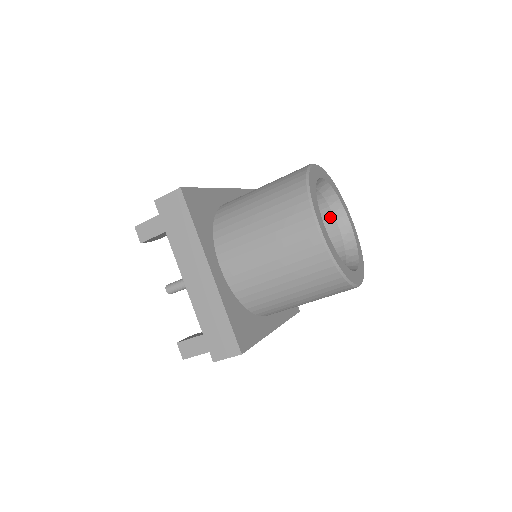
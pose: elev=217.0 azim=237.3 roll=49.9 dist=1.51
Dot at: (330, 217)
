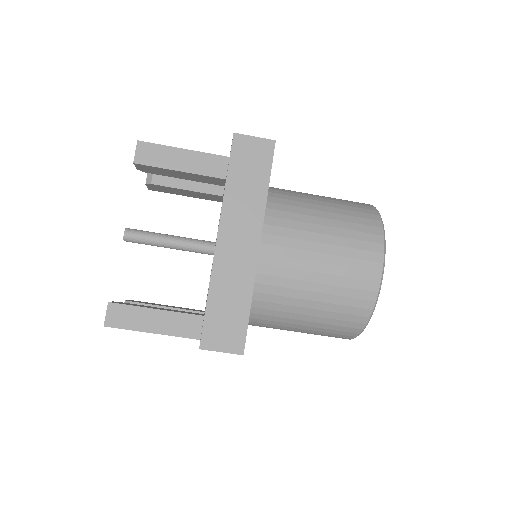
Dot at: occluded
